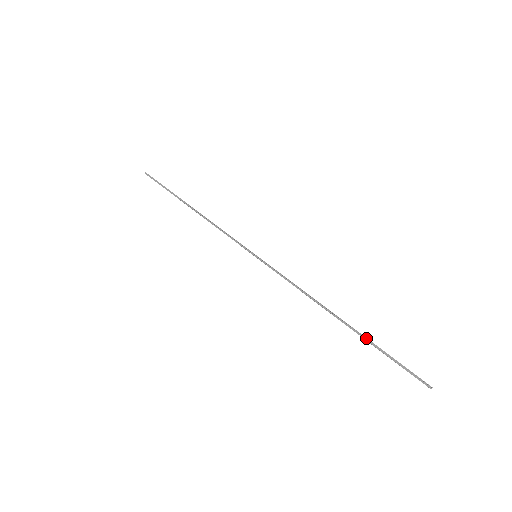
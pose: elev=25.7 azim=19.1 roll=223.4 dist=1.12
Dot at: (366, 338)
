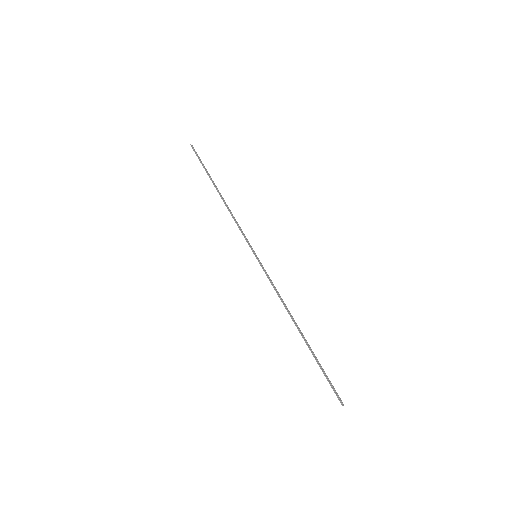
Dot at: (312, 353)
